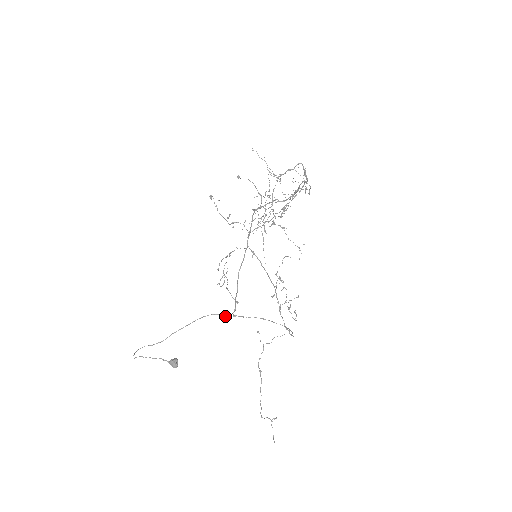
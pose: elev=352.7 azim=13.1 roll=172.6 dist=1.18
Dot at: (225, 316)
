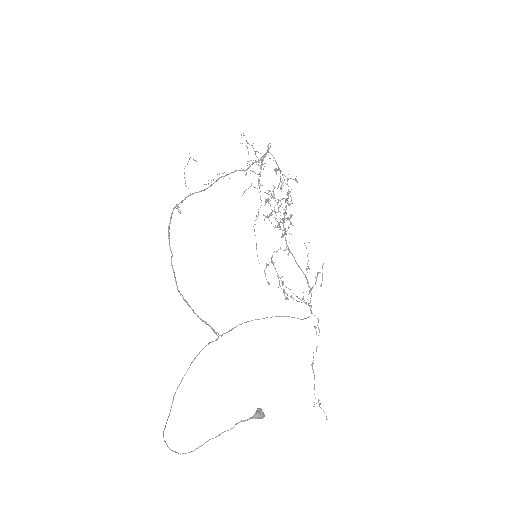
Dot at: (216, 340)
